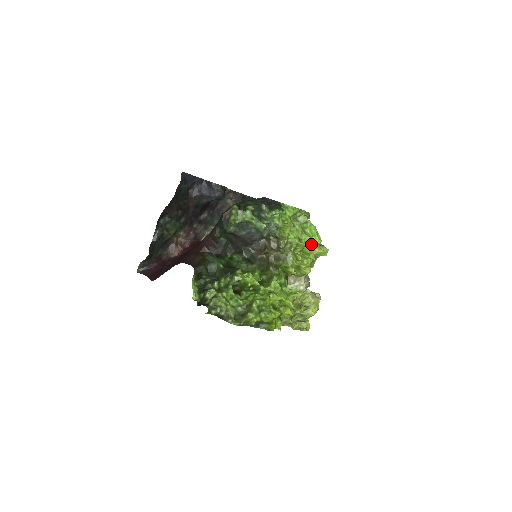
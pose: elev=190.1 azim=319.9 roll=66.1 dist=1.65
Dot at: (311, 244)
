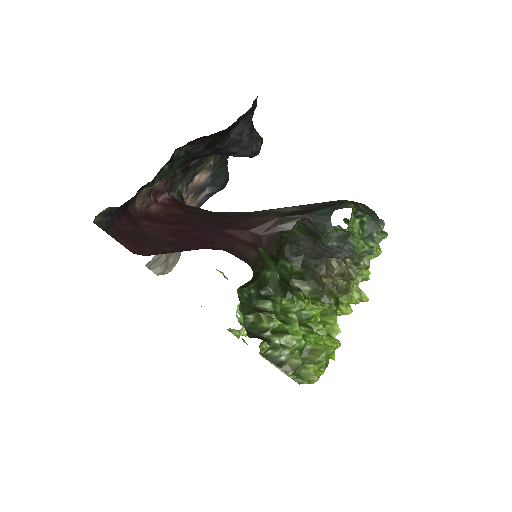
Dot at: occluded
